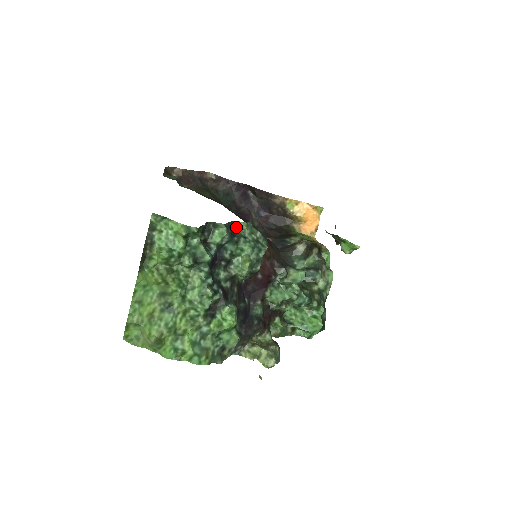
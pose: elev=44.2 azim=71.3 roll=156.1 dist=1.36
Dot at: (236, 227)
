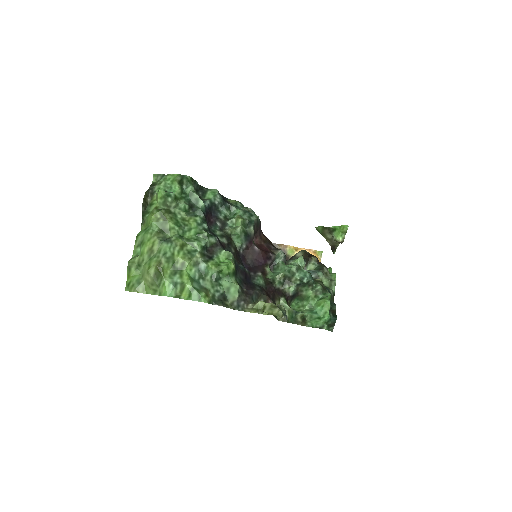
Dot at: (228, 201)
